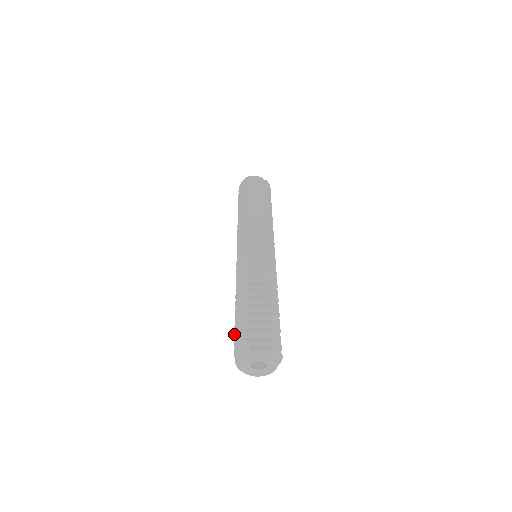
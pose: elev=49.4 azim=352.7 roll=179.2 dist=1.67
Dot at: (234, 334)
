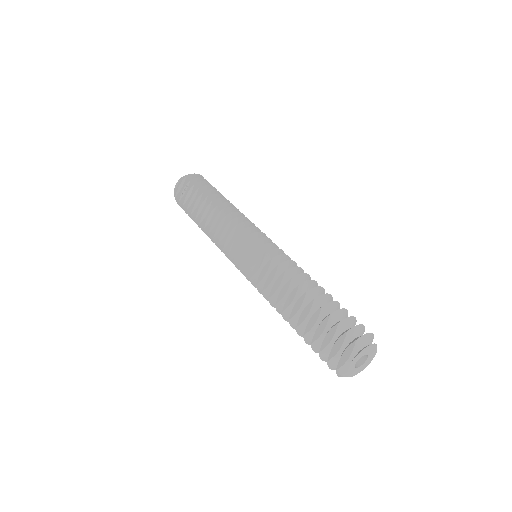
Dot at: occluded
